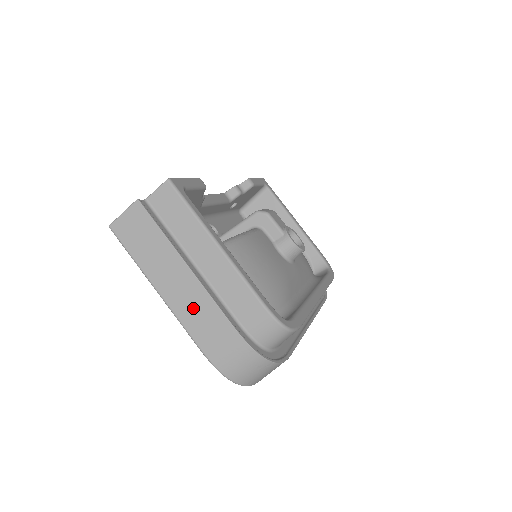
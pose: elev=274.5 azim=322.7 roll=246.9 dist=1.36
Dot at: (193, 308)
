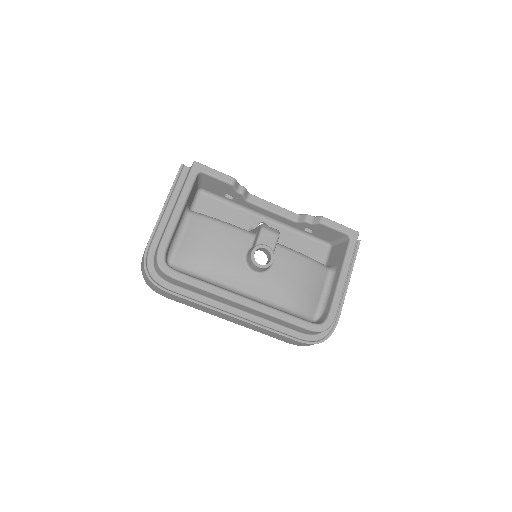
Dot at: occluded
